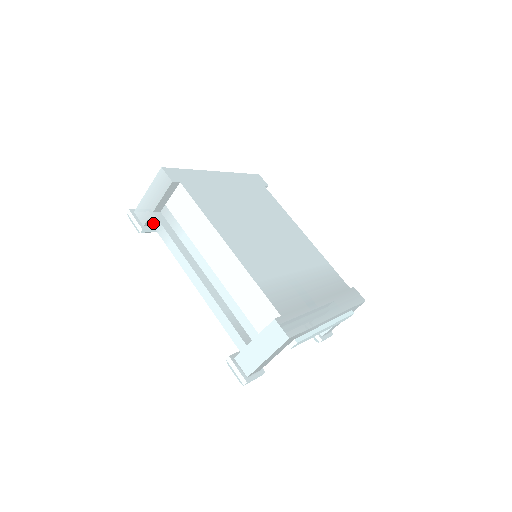
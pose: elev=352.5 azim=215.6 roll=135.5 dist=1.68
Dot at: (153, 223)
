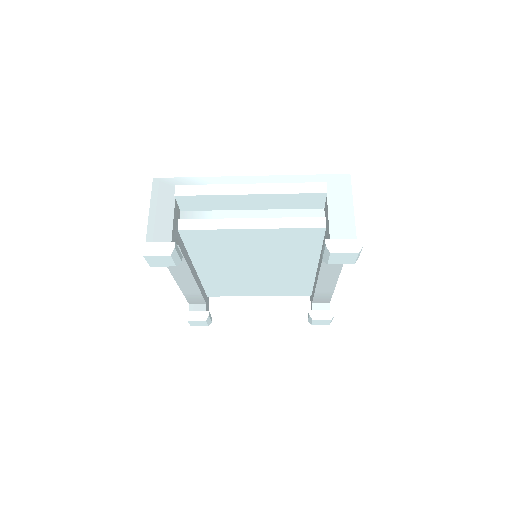
Dot at: occluded
